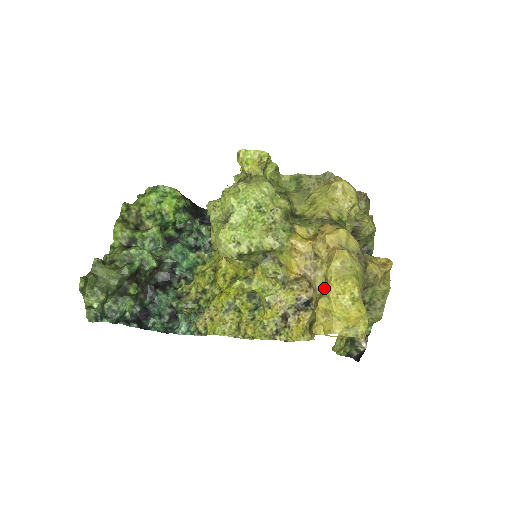
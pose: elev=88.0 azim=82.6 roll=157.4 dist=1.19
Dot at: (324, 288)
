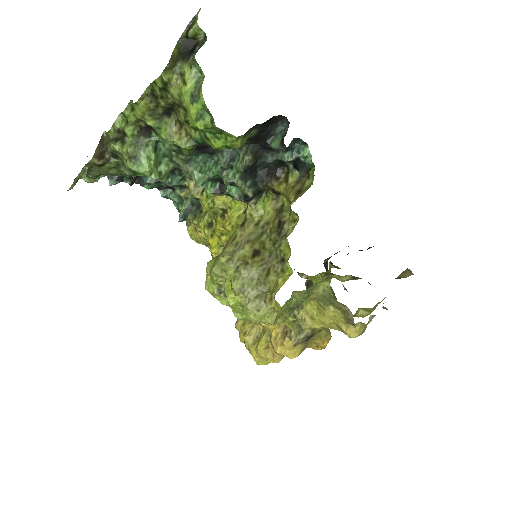
Dot at: (263, 327)
